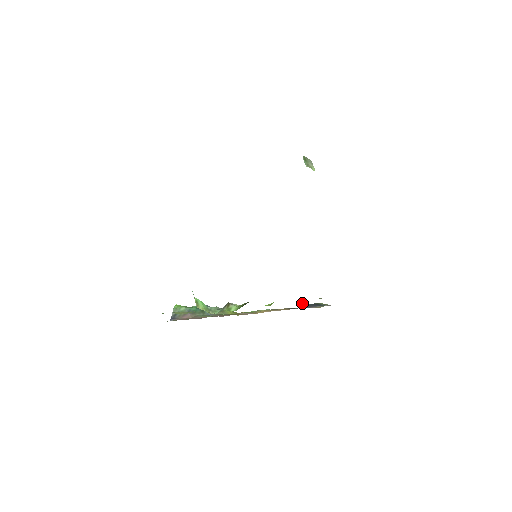
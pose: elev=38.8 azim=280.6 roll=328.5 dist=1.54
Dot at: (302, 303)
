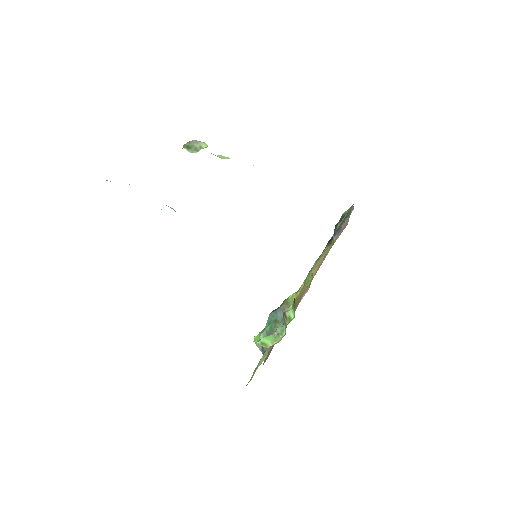
Dot at: (332, 242)
